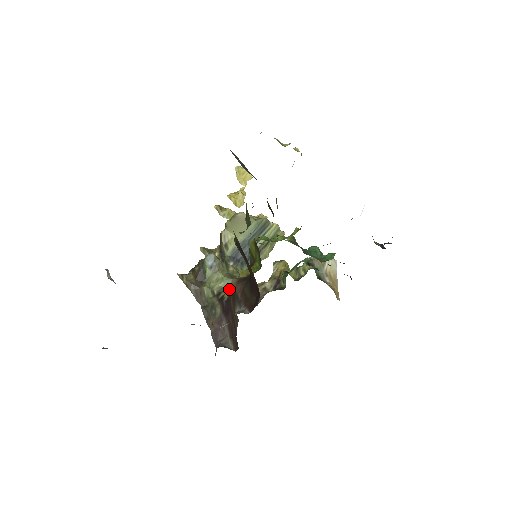
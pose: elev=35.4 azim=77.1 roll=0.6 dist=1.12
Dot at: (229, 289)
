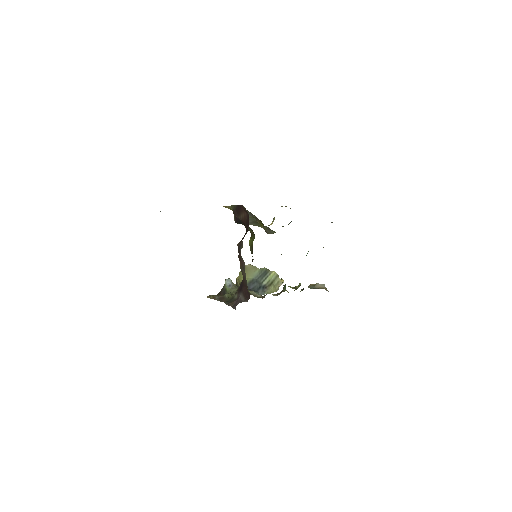
Dot at: occluded
